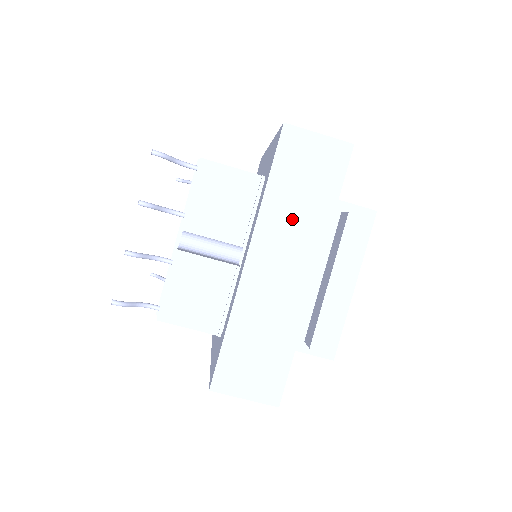
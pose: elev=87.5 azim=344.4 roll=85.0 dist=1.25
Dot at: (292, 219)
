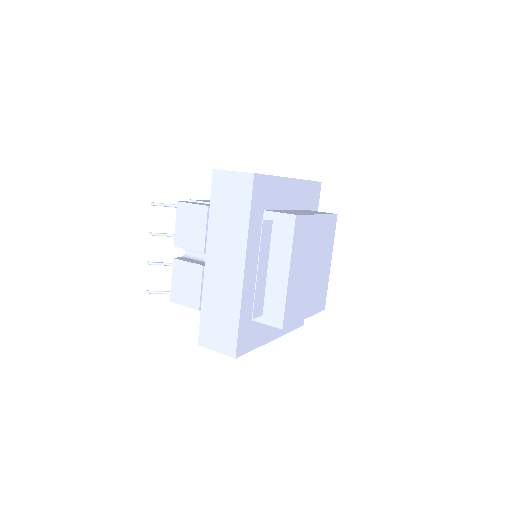
Dot at: (226, 231)
